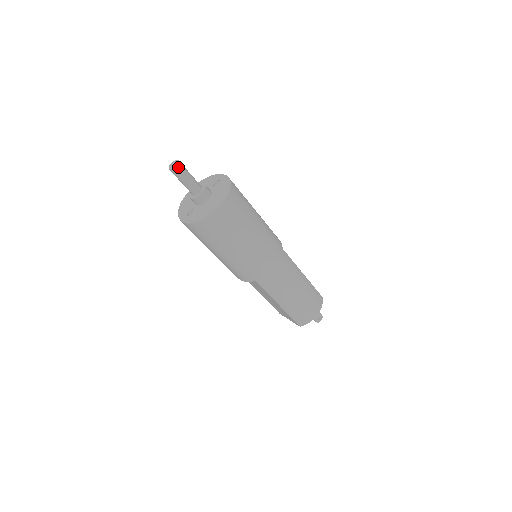
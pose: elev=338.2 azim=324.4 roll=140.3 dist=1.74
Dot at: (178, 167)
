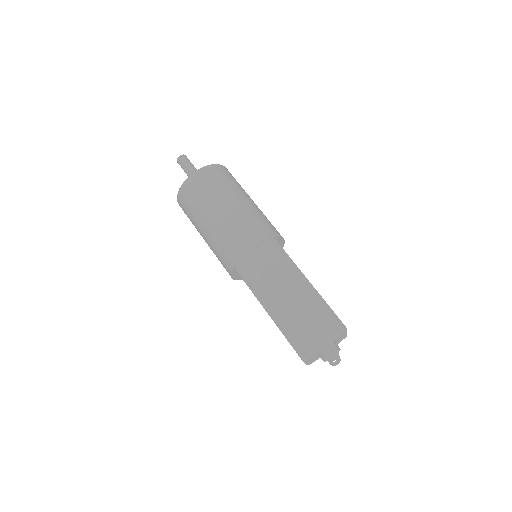
Dot at: (181, 158)
